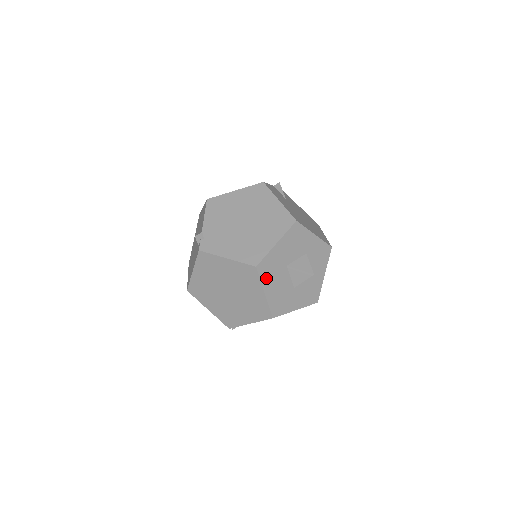
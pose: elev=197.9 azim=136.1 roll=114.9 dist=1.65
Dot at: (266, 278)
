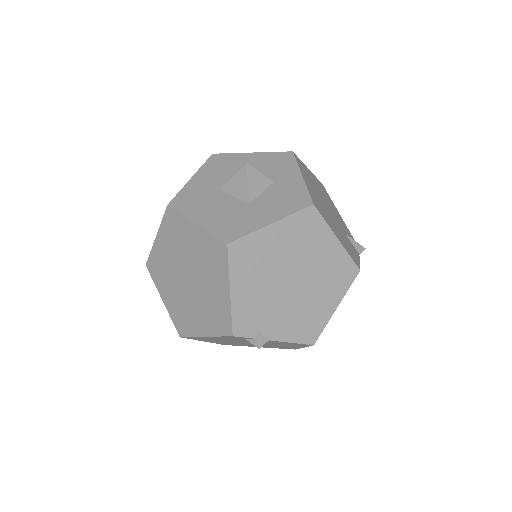
Dot at: (190, 210)
